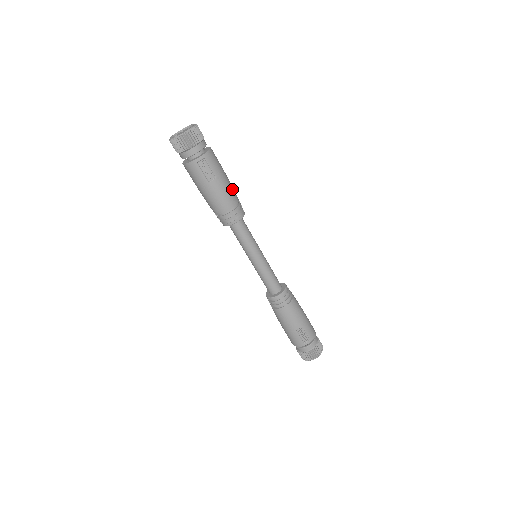
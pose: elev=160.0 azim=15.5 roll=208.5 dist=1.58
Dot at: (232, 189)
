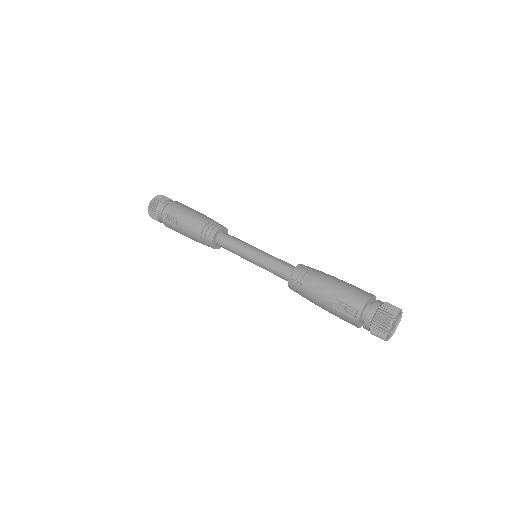
Dot at: (198, 218)
